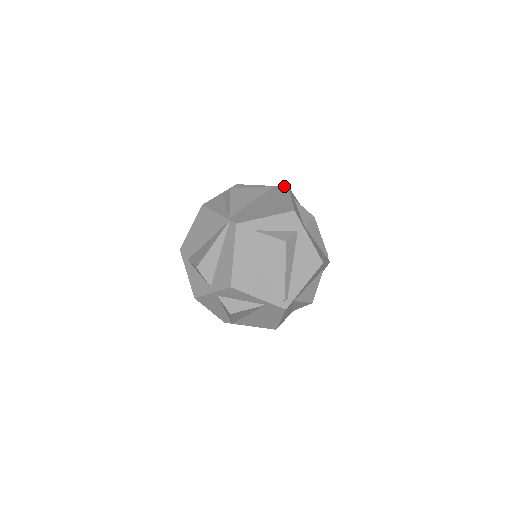
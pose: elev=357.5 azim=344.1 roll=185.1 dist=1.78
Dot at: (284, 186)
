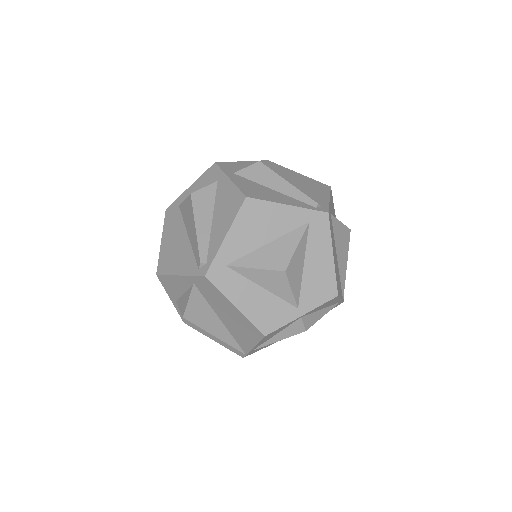
Dot at: occluded
